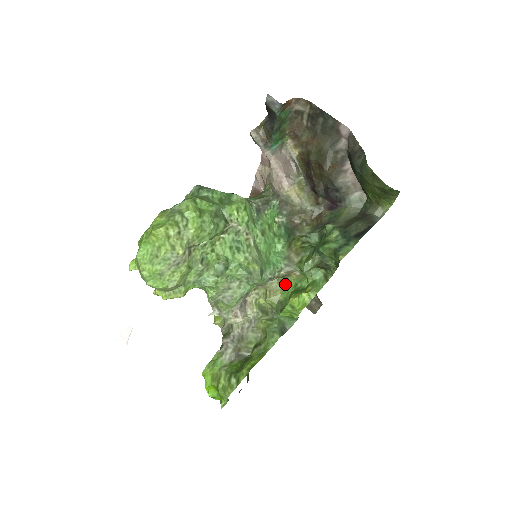
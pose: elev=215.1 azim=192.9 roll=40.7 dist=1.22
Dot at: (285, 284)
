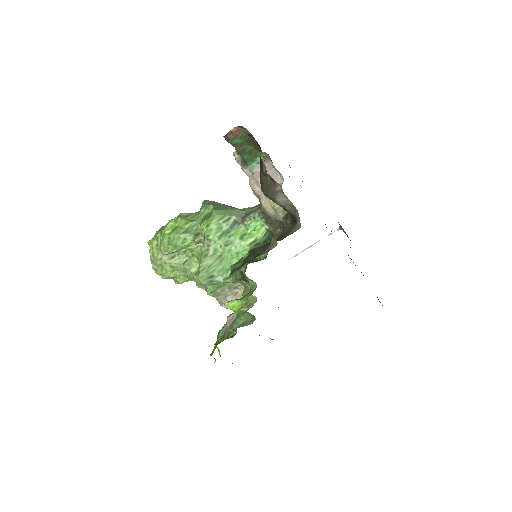
Dot at: occluded
